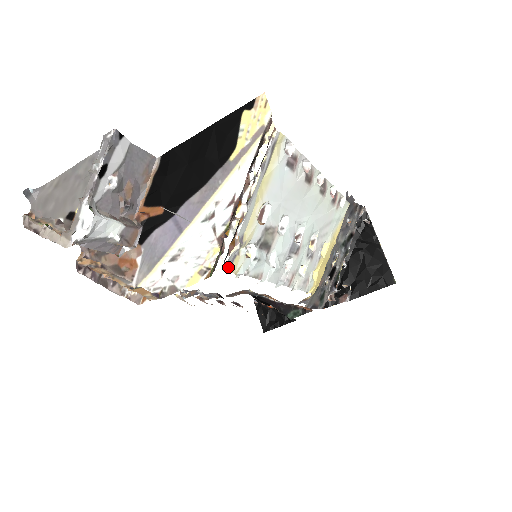
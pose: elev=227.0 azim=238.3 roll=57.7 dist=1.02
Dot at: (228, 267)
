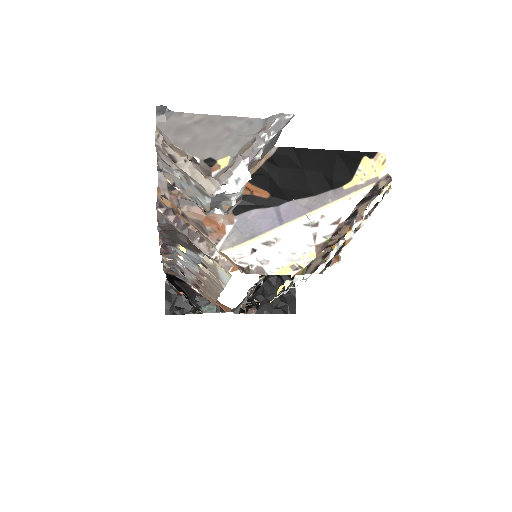
Dot at: occluded
